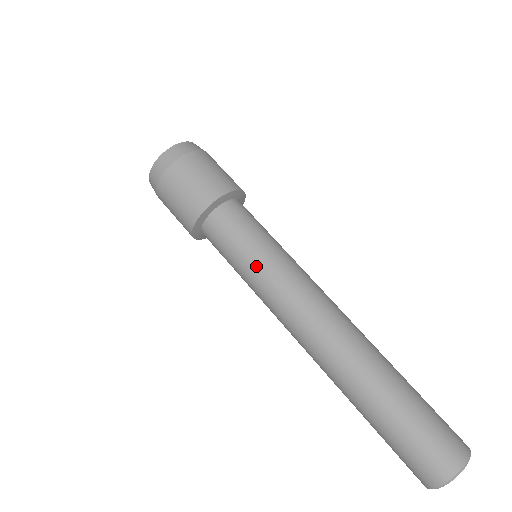
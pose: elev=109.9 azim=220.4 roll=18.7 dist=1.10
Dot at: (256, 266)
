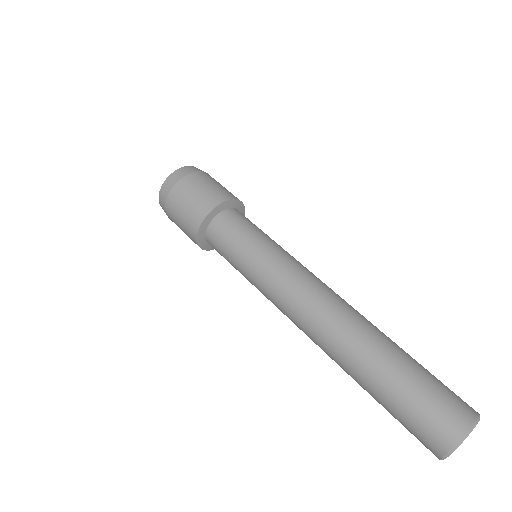
Dot at: (248, 271)
